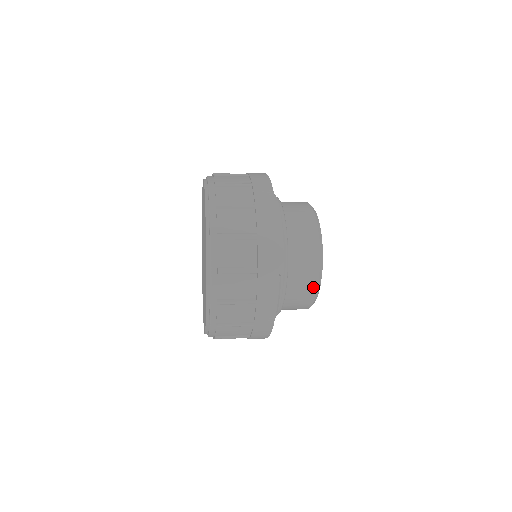
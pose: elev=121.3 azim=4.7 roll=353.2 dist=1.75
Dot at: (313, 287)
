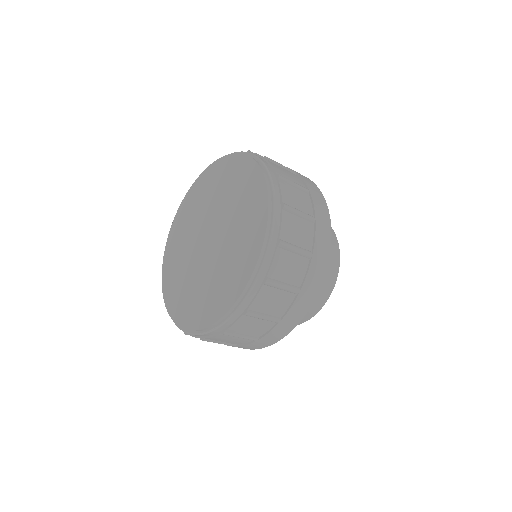
Dot at: (337, 255)
